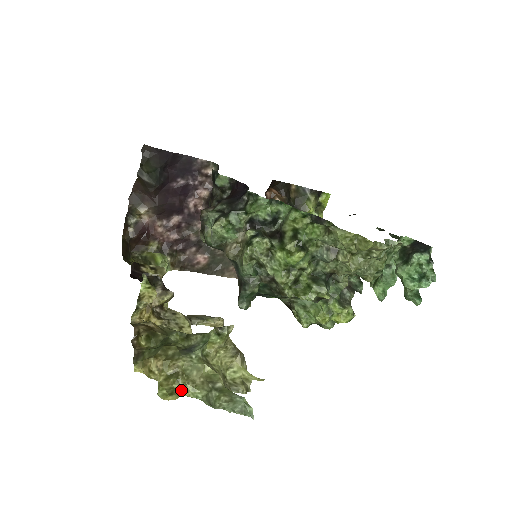
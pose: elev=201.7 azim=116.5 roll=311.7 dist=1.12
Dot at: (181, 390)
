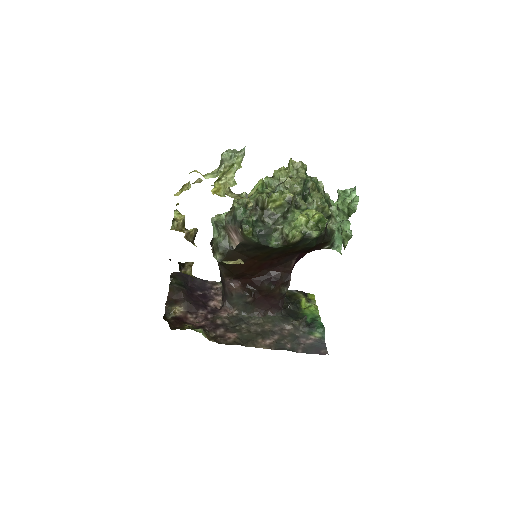
Dot at: (203, 176)
